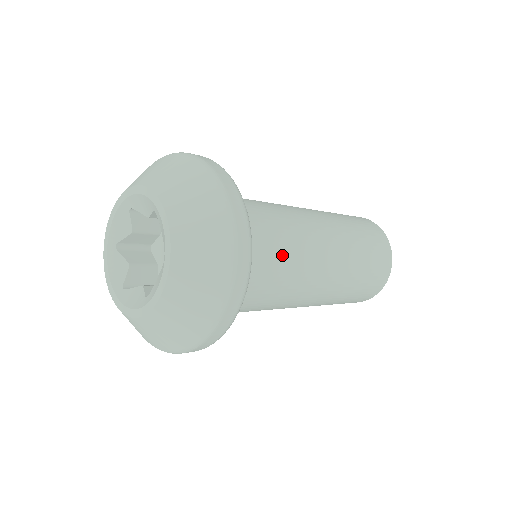
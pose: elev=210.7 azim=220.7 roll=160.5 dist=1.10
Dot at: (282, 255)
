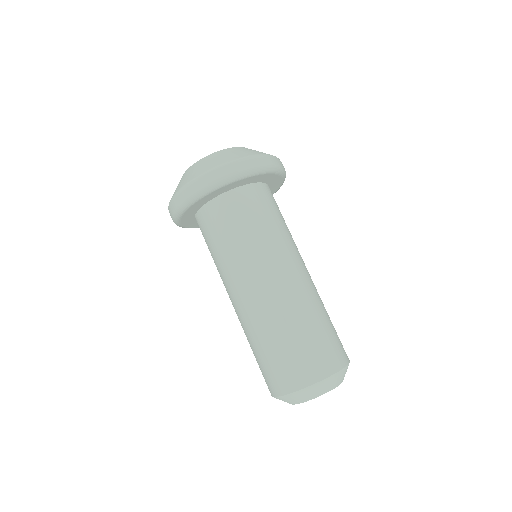
Dot at: (283, 223)
